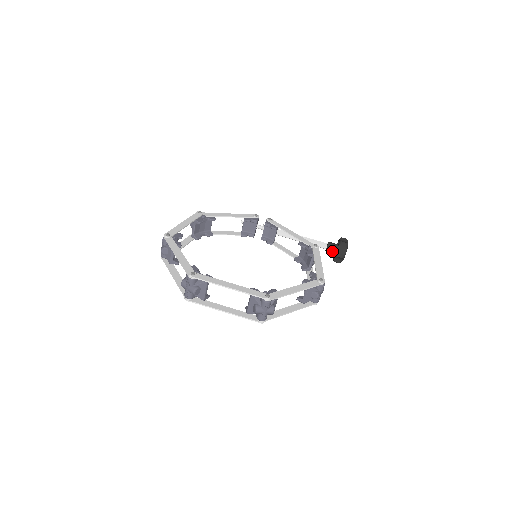
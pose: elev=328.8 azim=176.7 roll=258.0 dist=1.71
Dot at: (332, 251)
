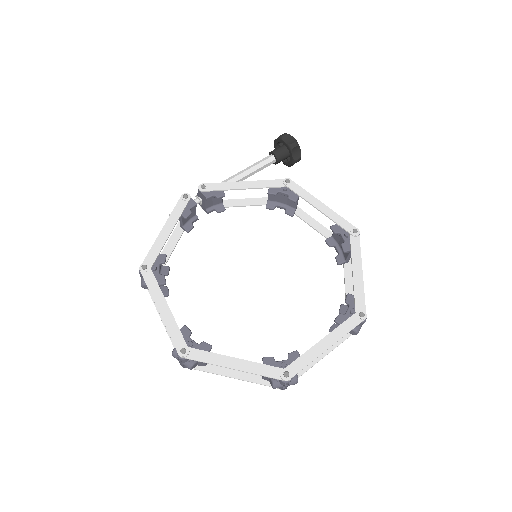
Dot at: occluded
